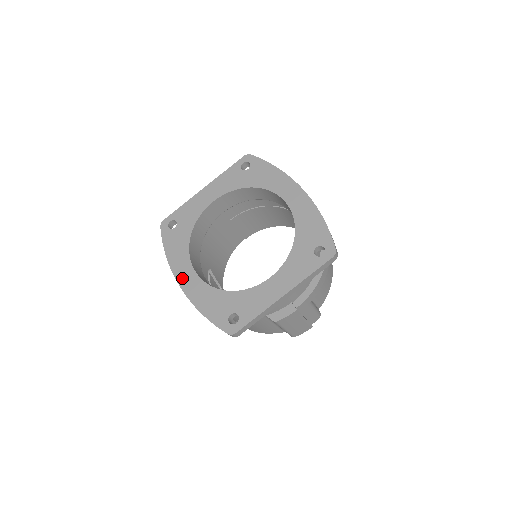
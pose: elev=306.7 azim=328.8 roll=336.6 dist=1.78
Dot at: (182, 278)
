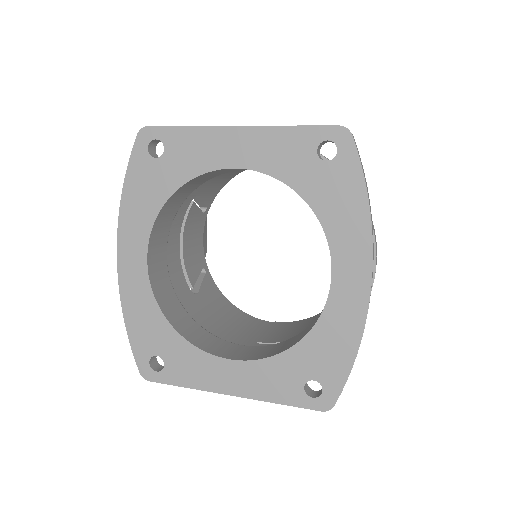
Dot at: (125, 251)
